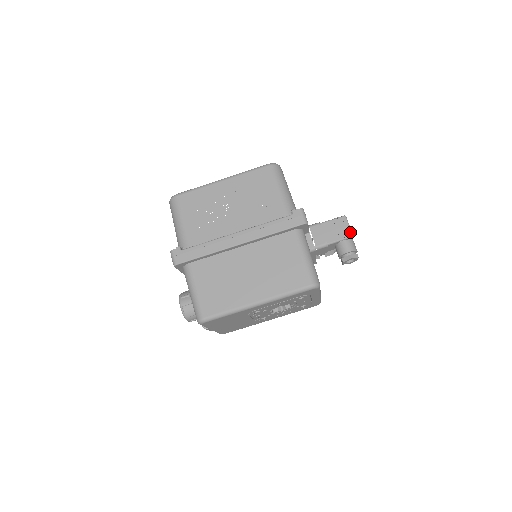
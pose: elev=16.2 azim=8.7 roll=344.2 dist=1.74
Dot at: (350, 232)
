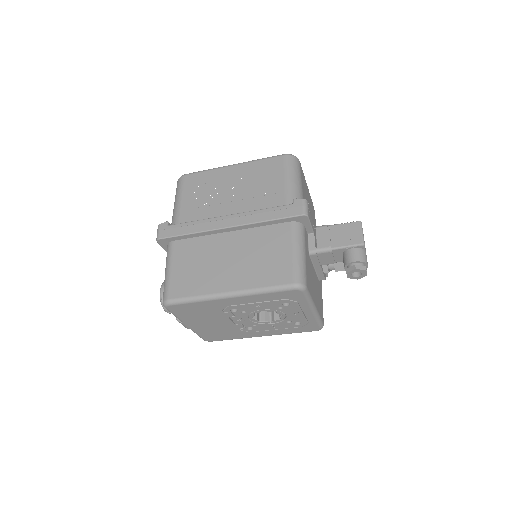
Dot at: (361, 239)
